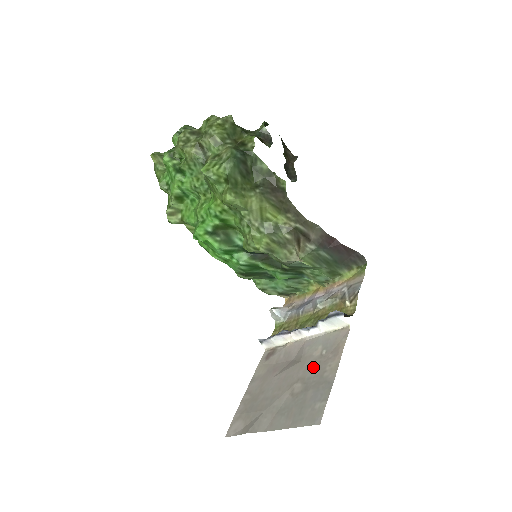
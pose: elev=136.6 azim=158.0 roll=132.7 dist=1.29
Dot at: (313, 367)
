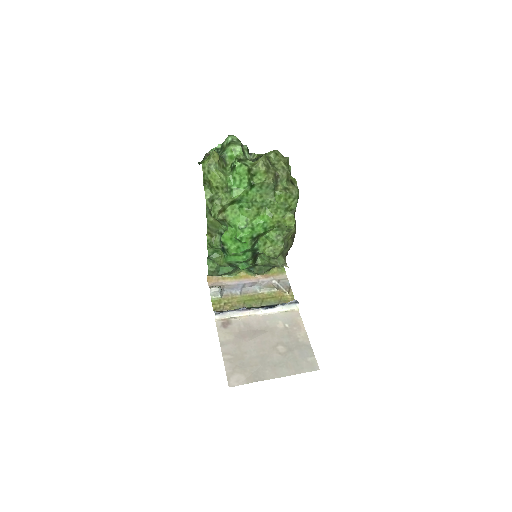
Dot at: (285, 335)
